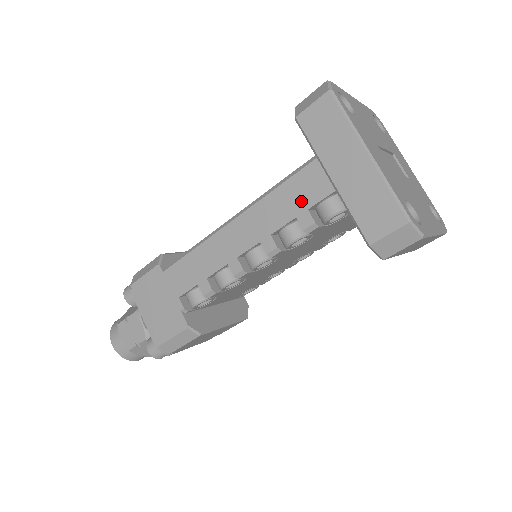
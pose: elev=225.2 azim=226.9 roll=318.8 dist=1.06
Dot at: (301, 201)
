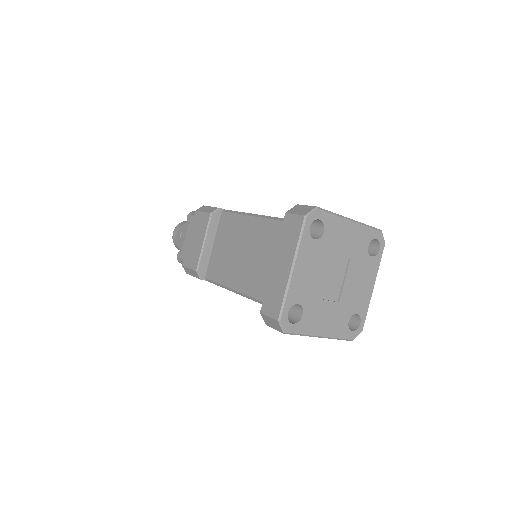
Dot at: occluded
